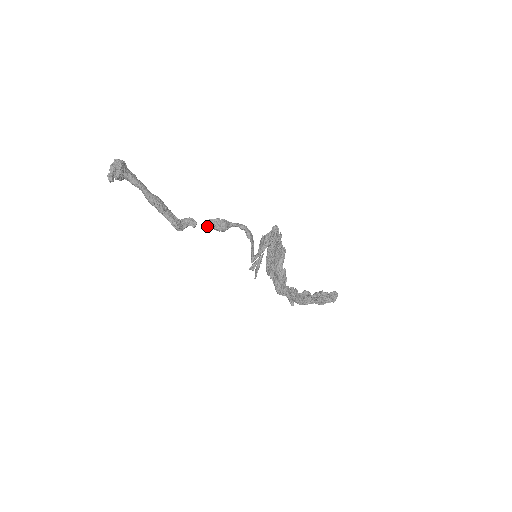
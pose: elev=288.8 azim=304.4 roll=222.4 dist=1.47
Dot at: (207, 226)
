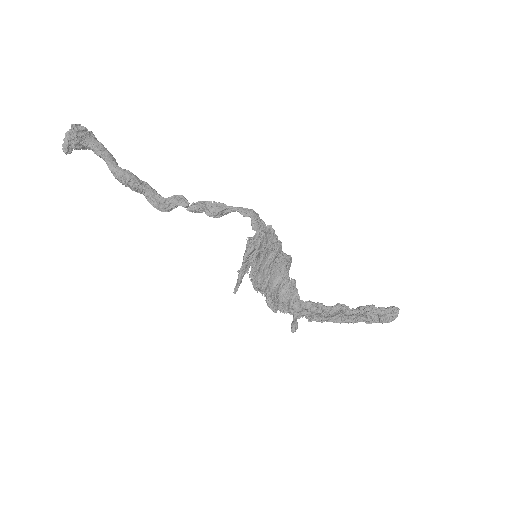
Dot at: (196, 210)
